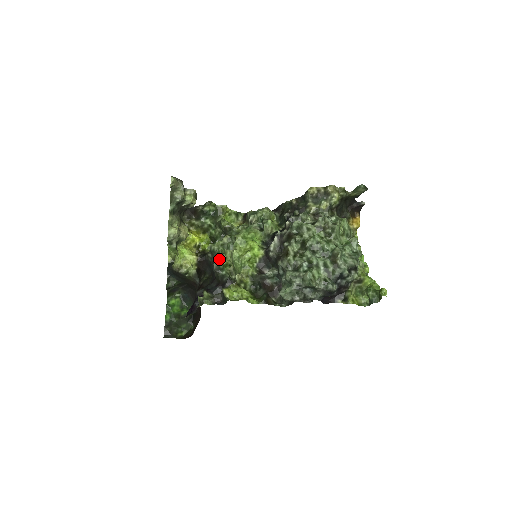
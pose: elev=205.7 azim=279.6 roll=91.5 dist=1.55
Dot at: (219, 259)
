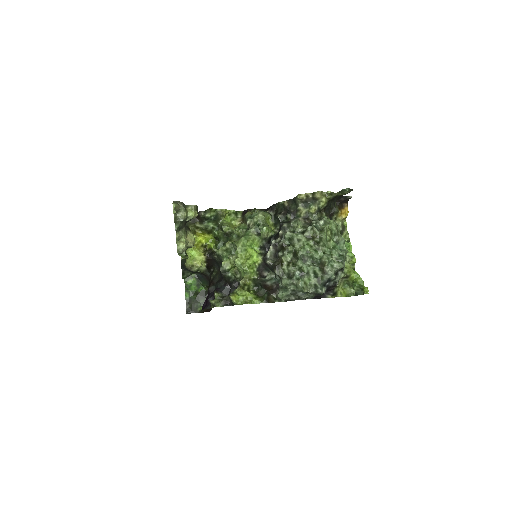
Dot at: (224, 264)
